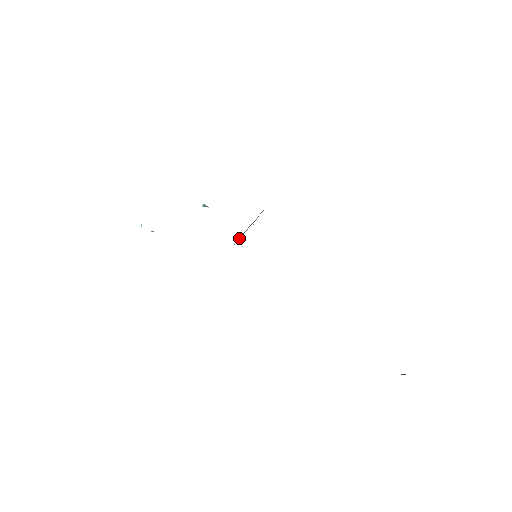
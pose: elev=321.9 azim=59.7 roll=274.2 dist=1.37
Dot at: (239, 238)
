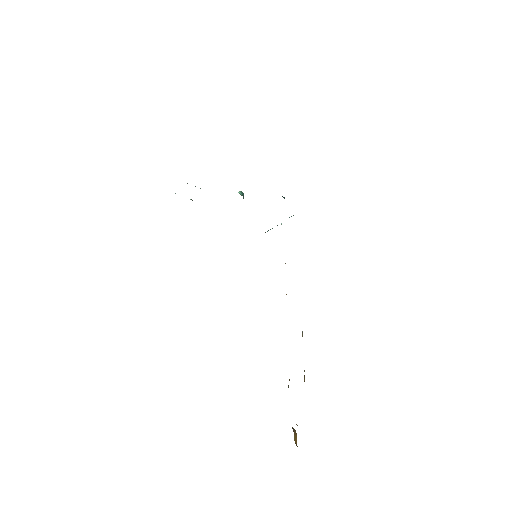
Dot at: occluded
